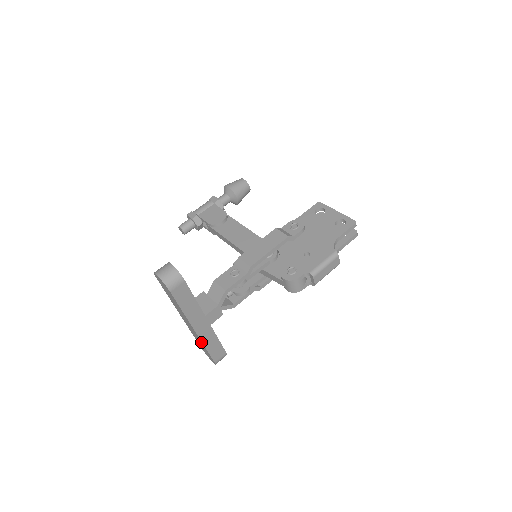
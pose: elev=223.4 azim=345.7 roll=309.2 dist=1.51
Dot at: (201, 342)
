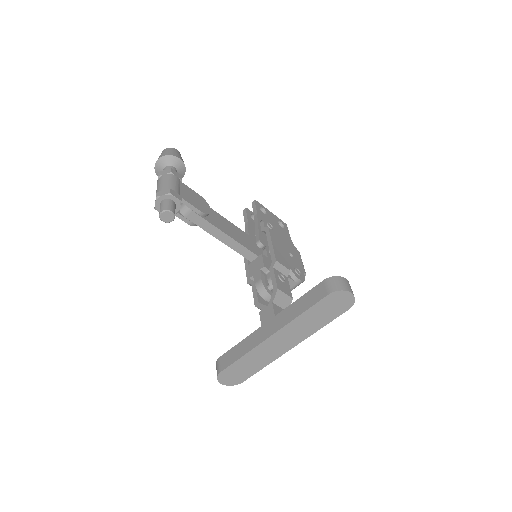
Dot at: (270, 361)
